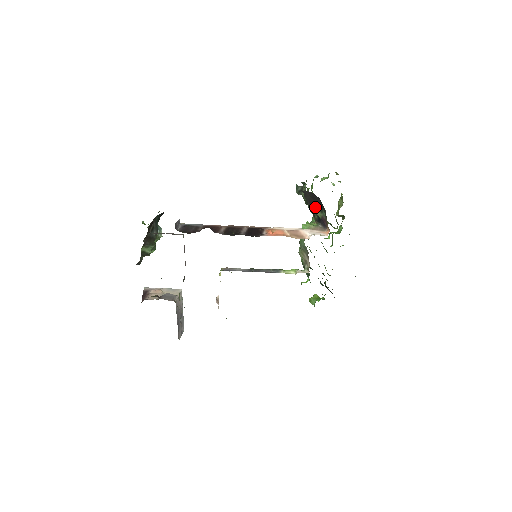
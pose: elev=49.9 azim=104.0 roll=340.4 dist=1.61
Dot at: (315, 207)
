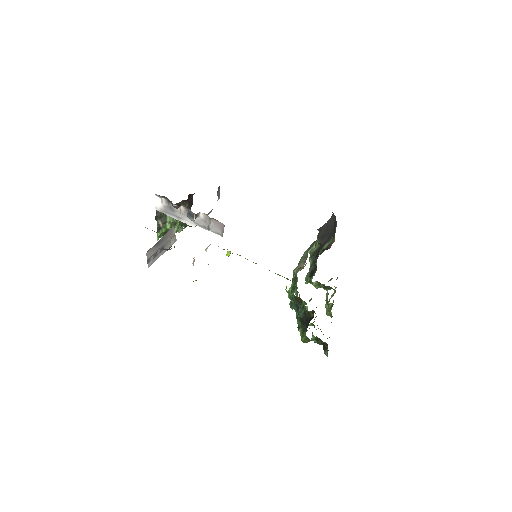
Dot at: (324, 242)
